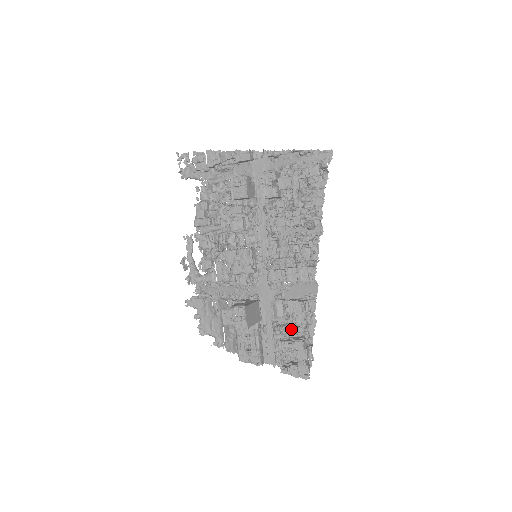
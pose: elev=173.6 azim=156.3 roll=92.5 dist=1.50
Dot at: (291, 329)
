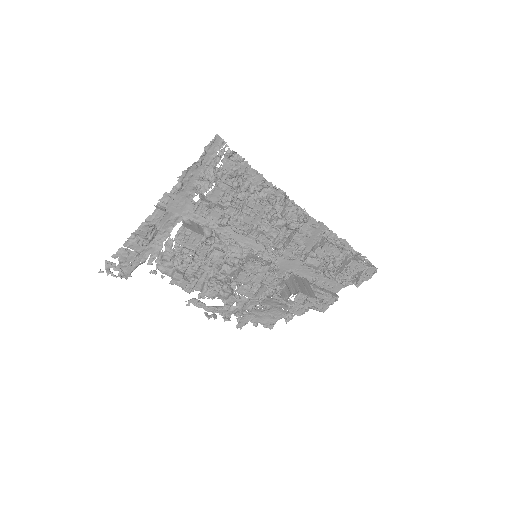
Dot at: (336, 263)
